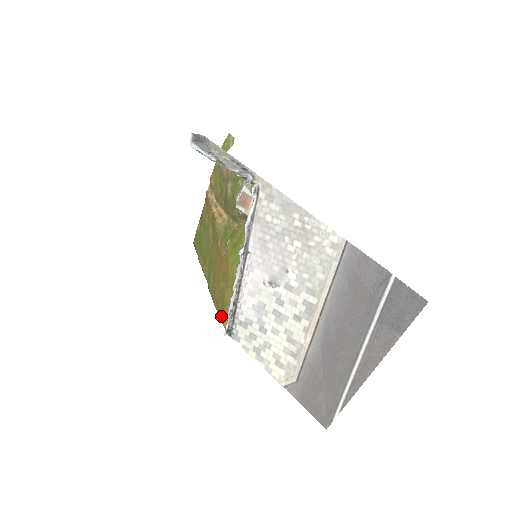
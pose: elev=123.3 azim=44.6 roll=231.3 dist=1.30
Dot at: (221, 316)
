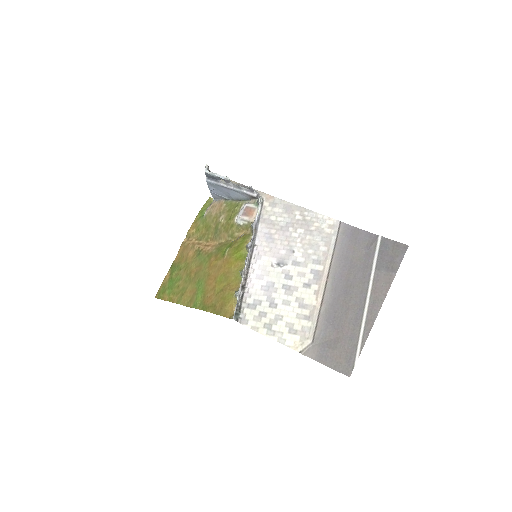
Dot at: (221, 312)
